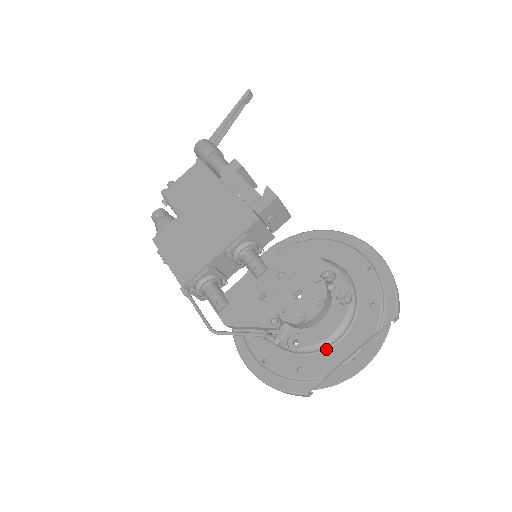
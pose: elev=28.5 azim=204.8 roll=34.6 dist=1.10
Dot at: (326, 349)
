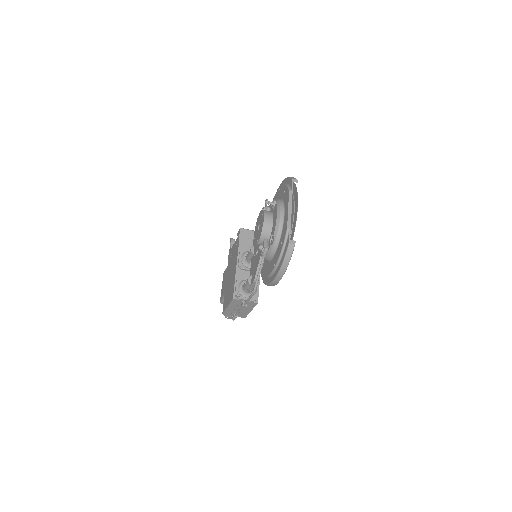
Dot at: (283, 223)
